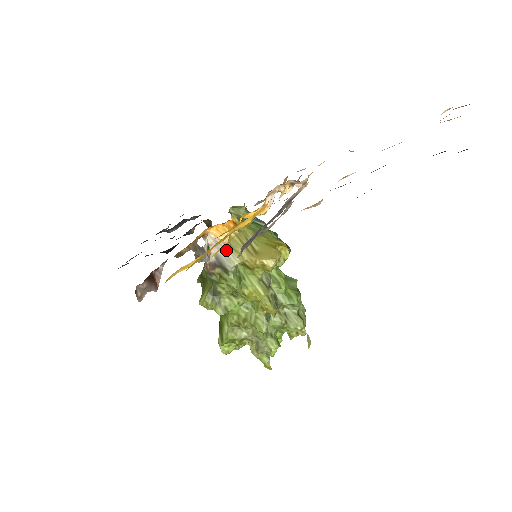
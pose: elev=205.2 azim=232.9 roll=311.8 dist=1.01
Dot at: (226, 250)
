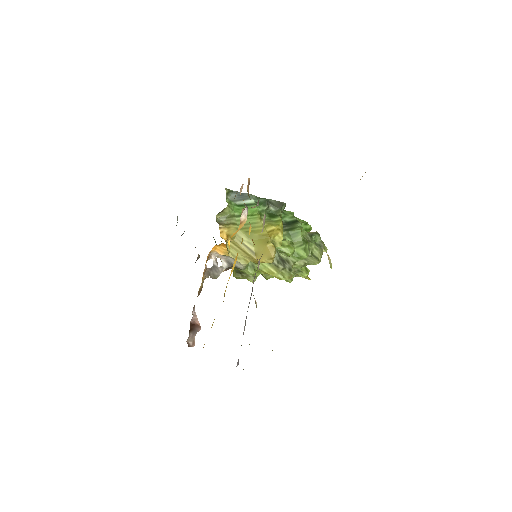
Dot at: (231, 258)
